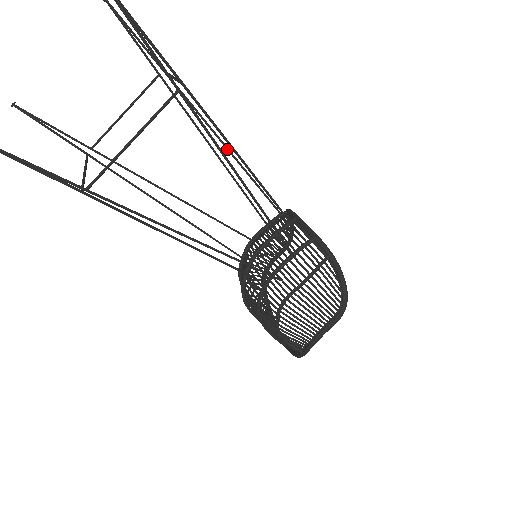
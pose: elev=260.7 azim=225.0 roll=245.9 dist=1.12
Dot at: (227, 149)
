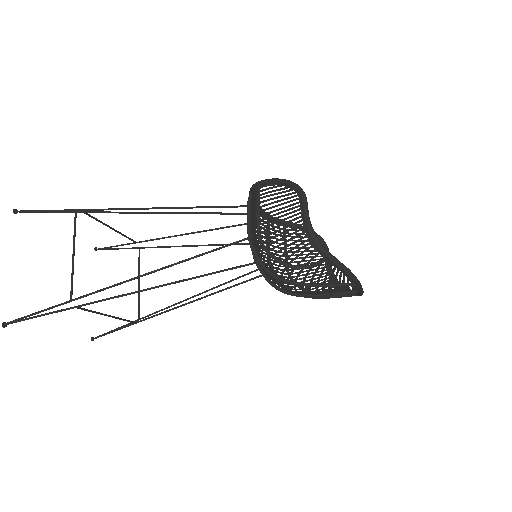
Dot at: (193, 233)
